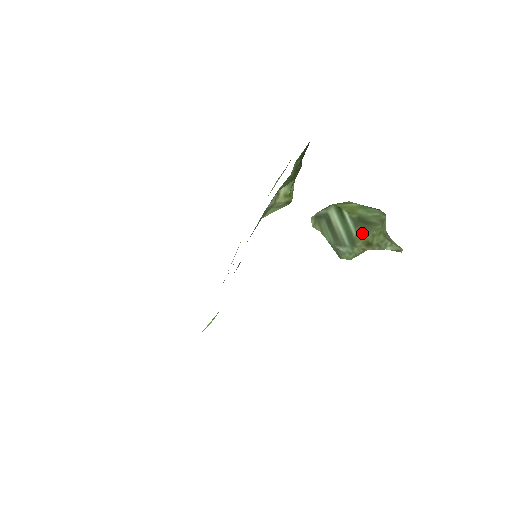
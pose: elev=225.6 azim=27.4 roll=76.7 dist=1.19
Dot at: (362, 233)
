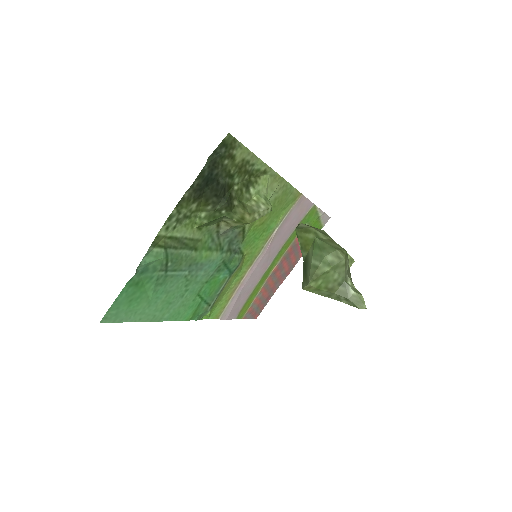
Dot at: occluded
